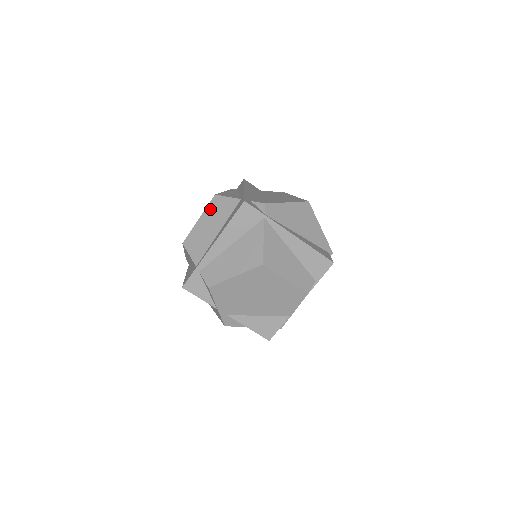
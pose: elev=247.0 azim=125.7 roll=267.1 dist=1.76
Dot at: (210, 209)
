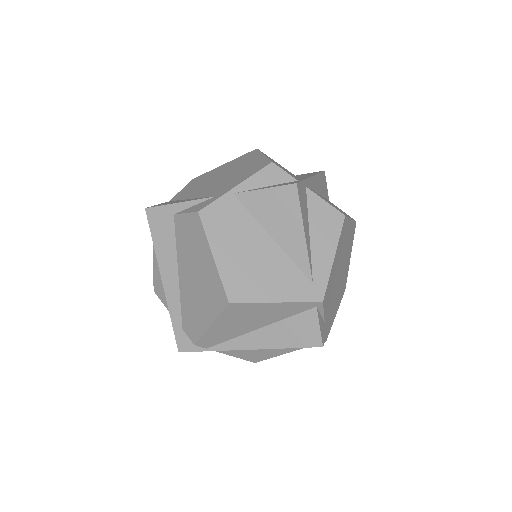
Dot at: occluded
